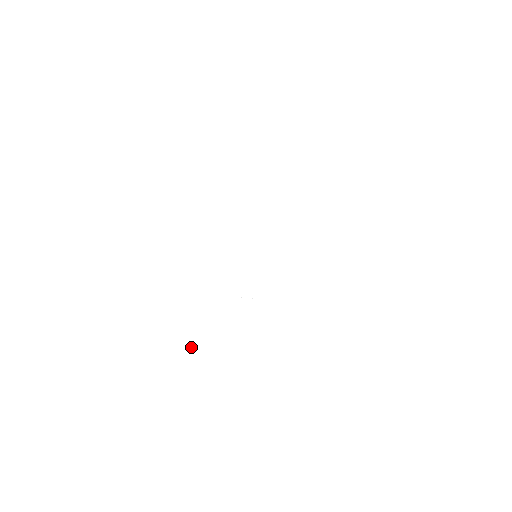
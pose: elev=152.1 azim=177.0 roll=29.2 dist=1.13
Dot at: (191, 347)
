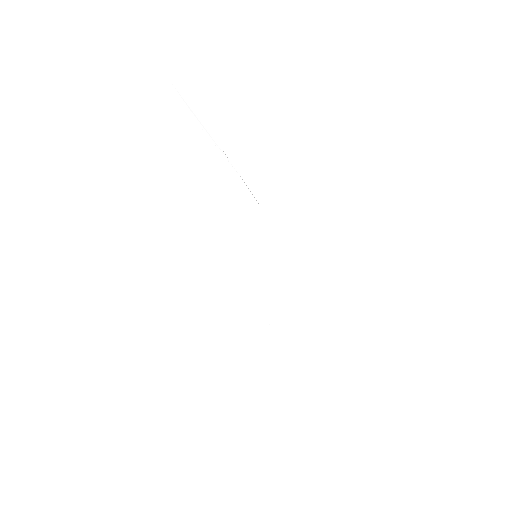
Dot at: occluded
